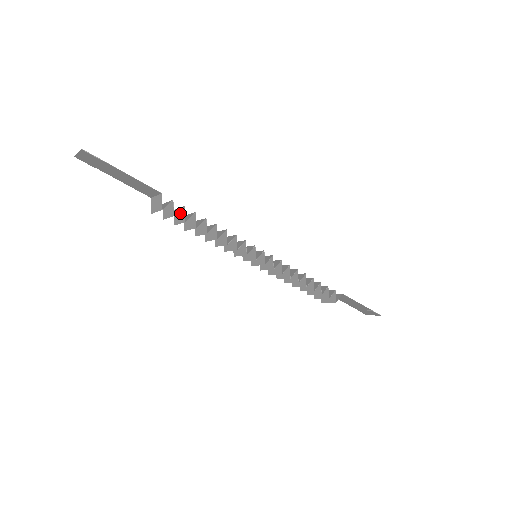
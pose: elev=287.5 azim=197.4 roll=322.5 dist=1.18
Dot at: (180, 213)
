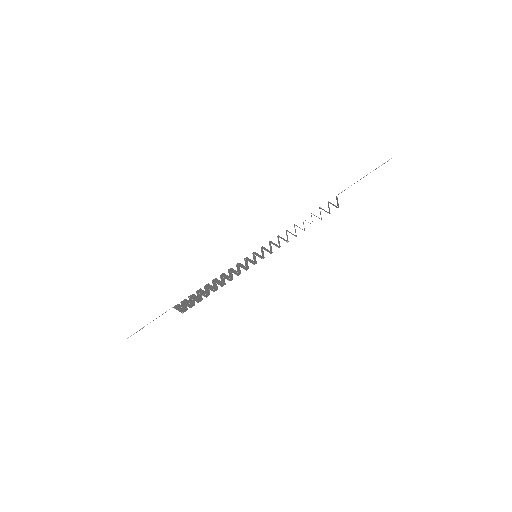
Dot at: (193, 298)
